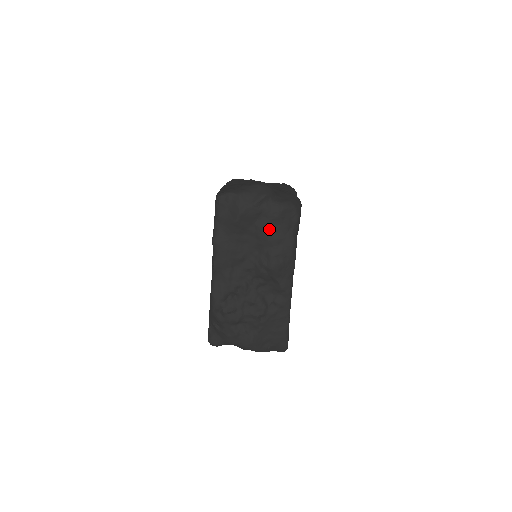
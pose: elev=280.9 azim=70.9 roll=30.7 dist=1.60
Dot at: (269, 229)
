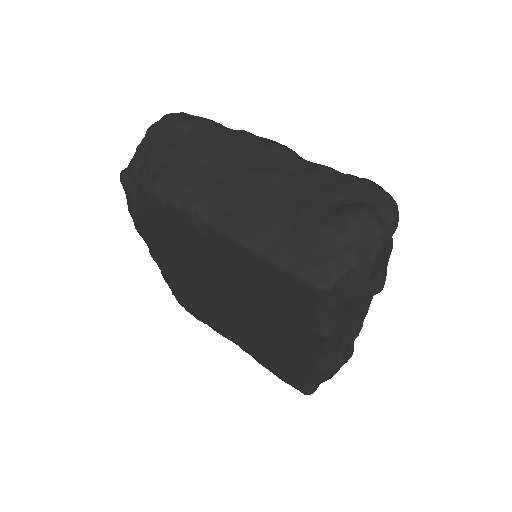
Dot at: (382, 259)
